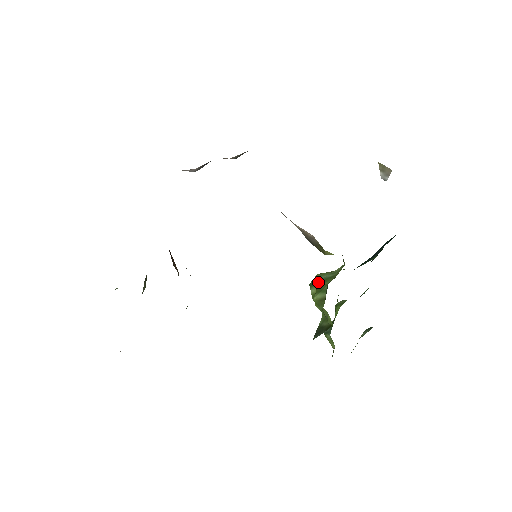
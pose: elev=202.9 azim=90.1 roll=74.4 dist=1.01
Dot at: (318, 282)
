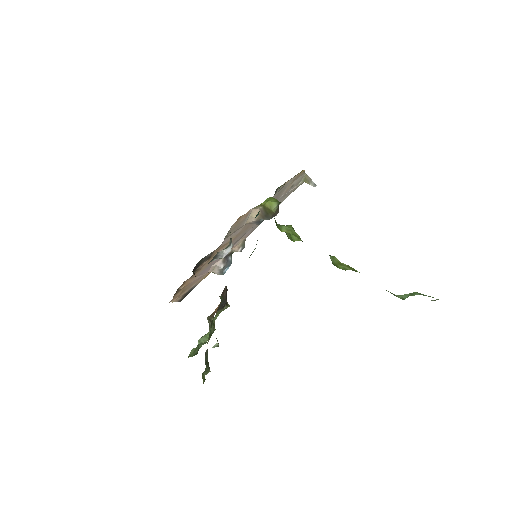
Dot at: occluded
